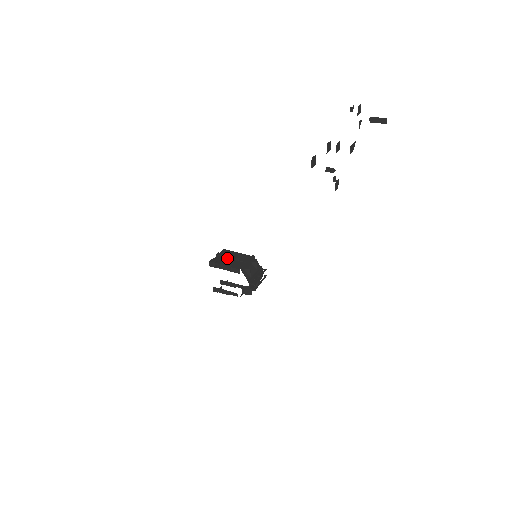
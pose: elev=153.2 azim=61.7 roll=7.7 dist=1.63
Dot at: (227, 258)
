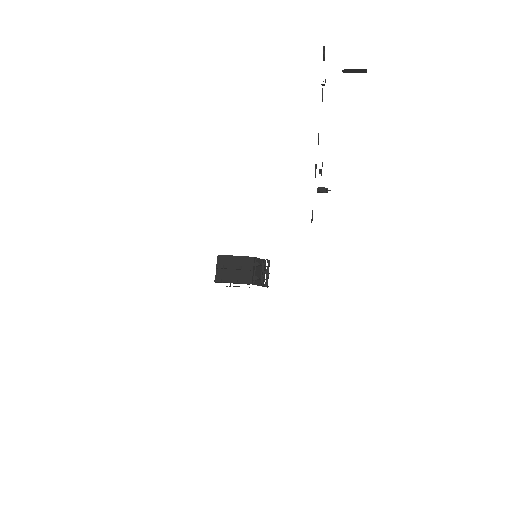
Dot at: (229, 269)
